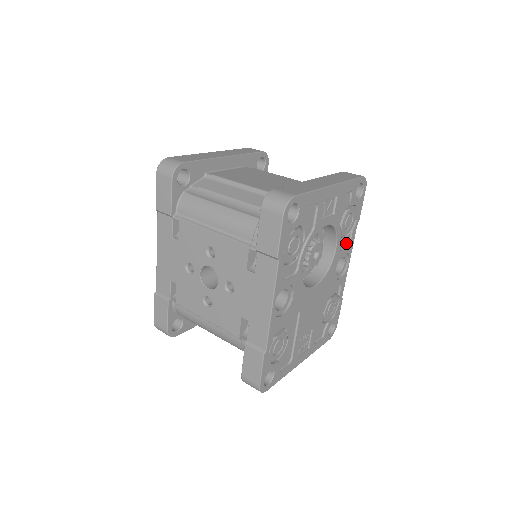
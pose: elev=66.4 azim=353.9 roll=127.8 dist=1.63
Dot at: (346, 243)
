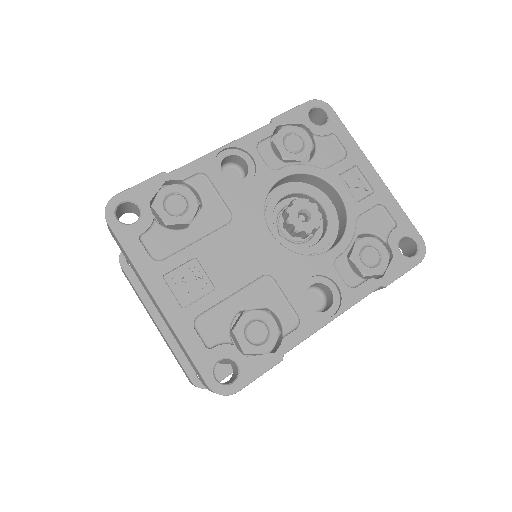
Dot at: (349, 282)
